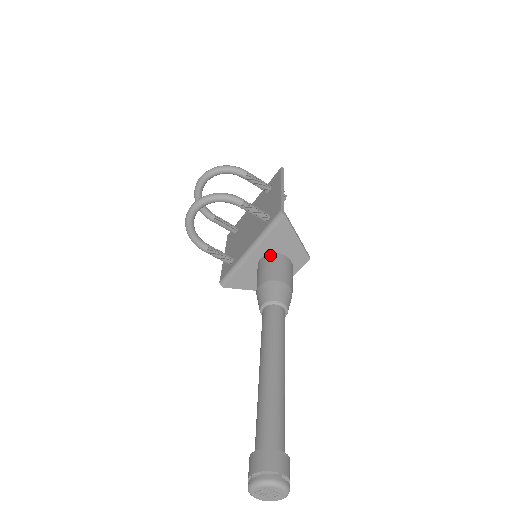
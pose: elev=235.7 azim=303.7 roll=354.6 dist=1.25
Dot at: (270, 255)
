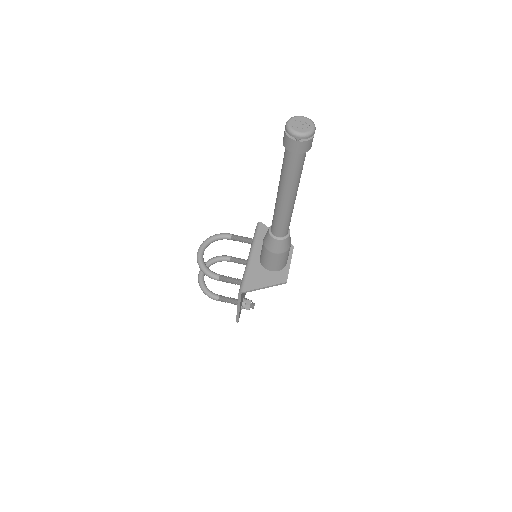
Dot at: occluded
